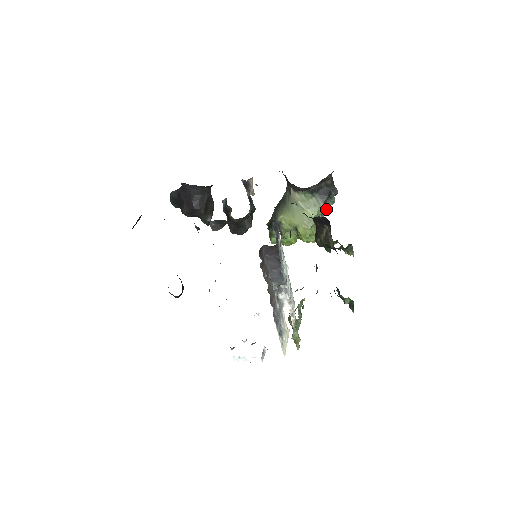
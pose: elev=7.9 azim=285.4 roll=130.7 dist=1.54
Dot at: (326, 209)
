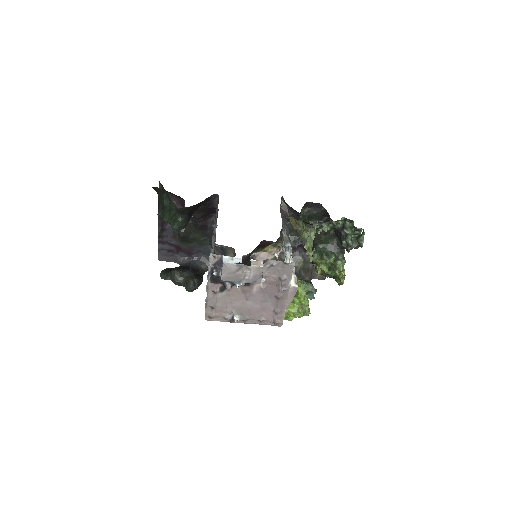
Dot at: (311, 284)
